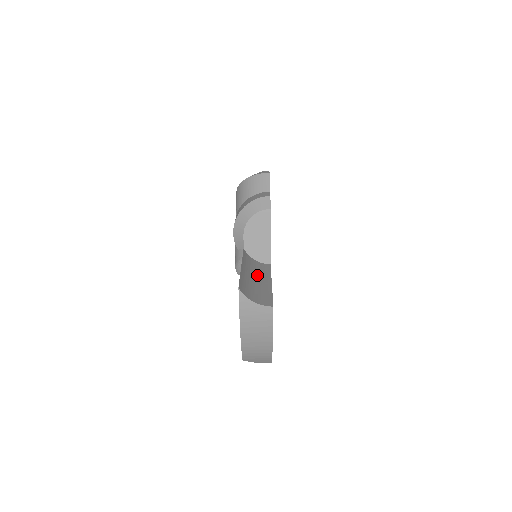
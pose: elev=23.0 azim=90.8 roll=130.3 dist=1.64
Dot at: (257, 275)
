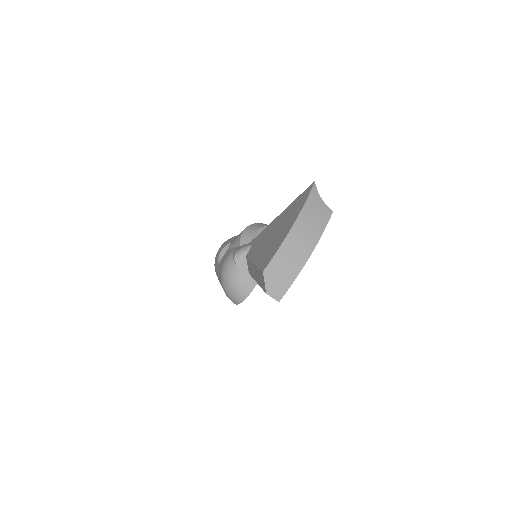
Dot at: occluded
